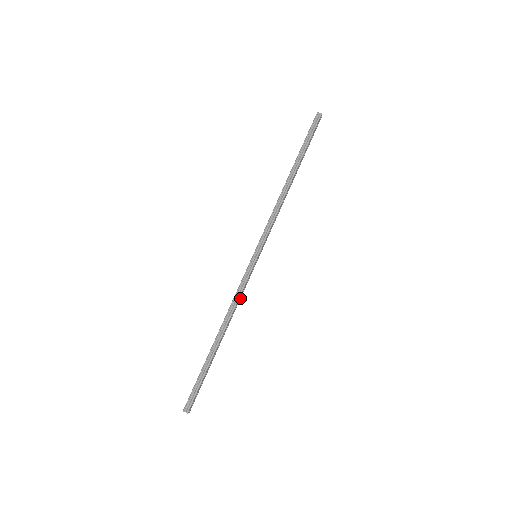
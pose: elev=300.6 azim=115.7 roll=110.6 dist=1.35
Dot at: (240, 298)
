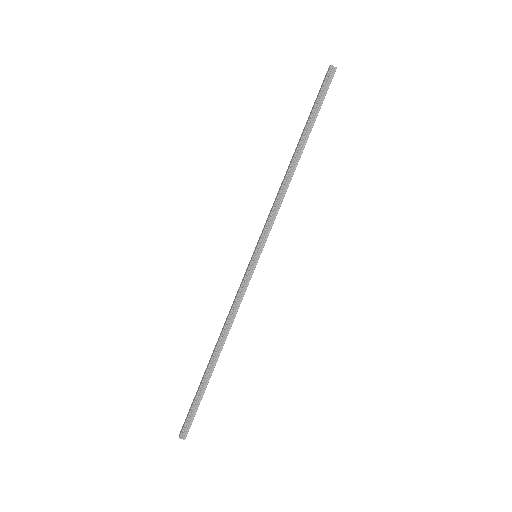
Dot at: (238, 306)
